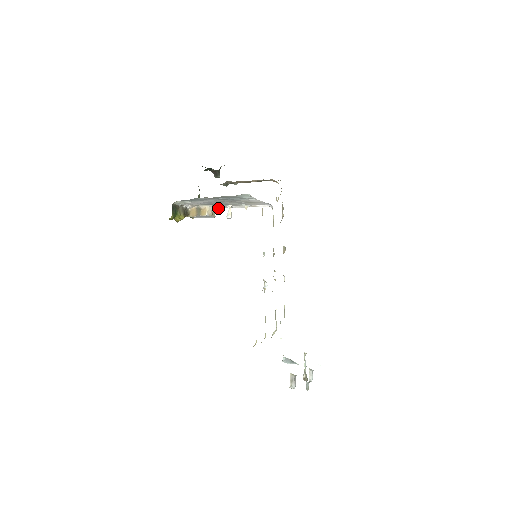
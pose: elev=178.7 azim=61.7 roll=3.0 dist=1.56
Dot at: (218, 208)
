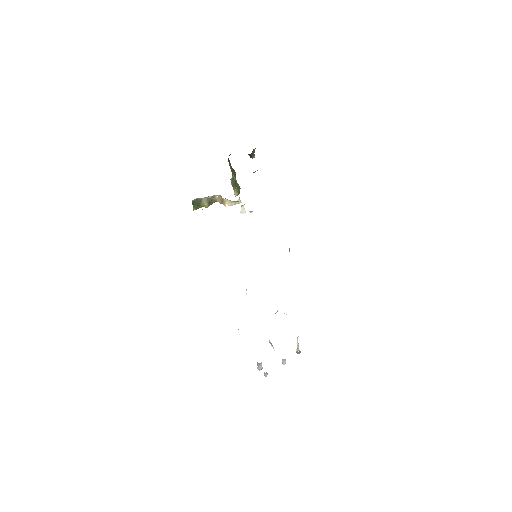
Dot at: (236, 201)
